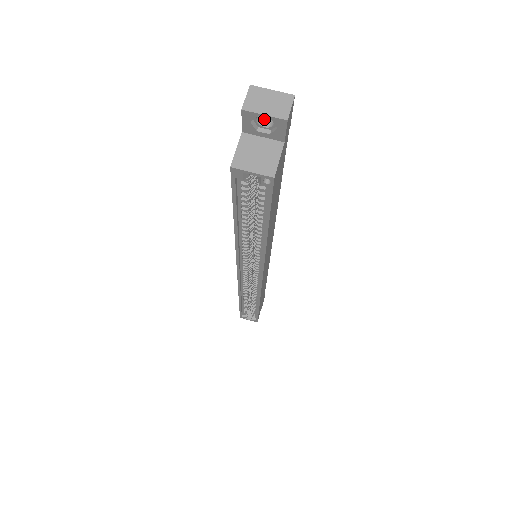
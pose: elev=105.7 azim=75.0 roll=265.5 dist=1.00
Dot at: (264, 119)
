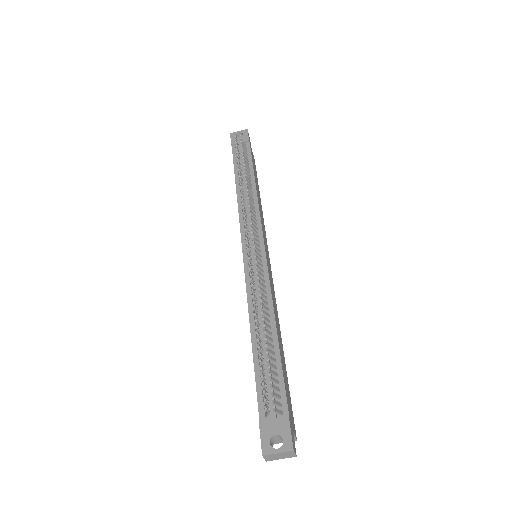
Dot at: (276, 439)
